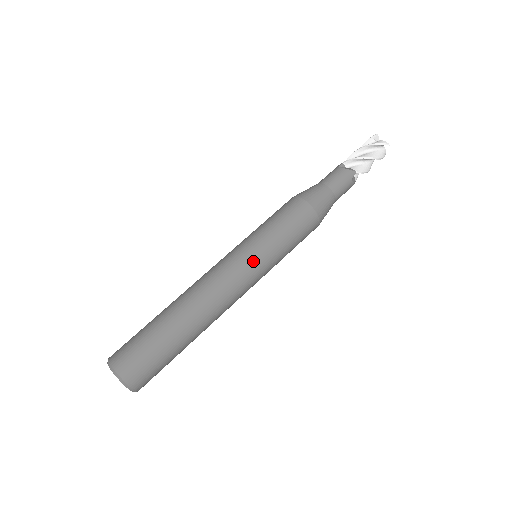
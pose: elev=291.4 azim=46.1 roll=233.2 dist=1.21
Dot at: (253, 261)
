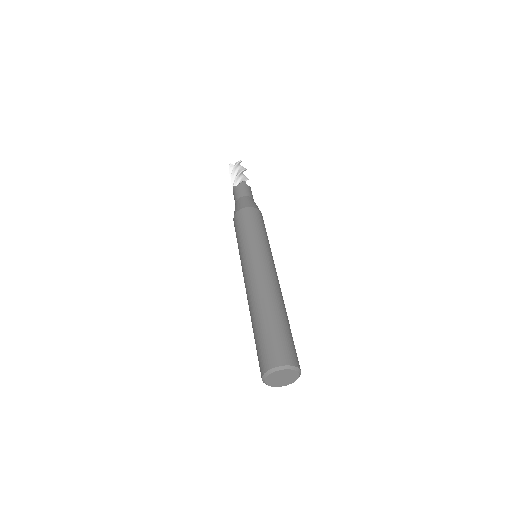
Dot at: (259, 251)
